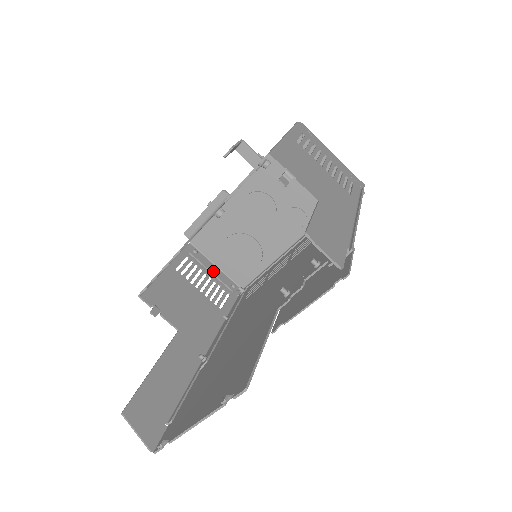
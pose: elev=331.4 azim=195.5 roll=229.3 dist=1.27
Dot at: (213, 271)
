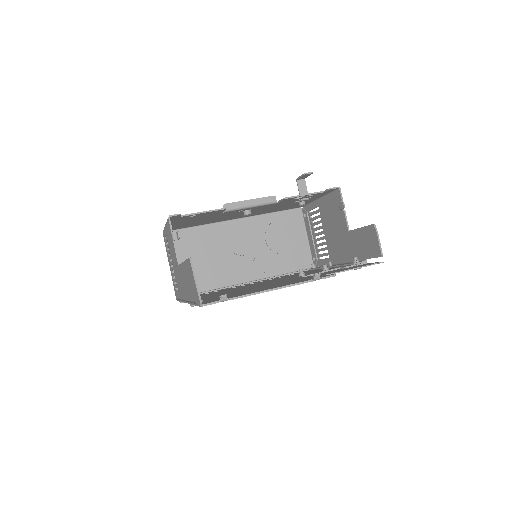
Dot at: occluded
